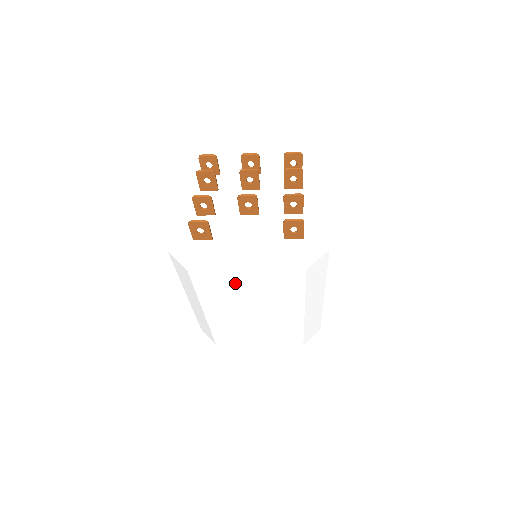
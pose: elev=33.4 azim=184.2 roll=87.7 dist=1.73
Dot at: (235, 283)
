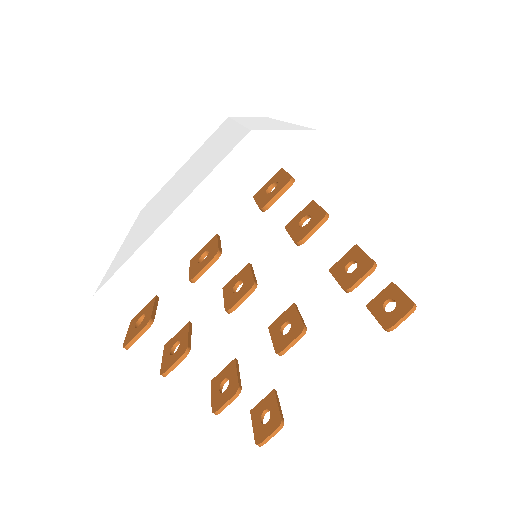
Dot at: occluded
